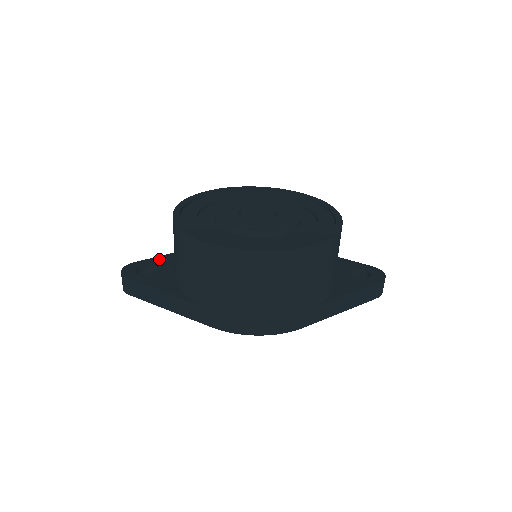
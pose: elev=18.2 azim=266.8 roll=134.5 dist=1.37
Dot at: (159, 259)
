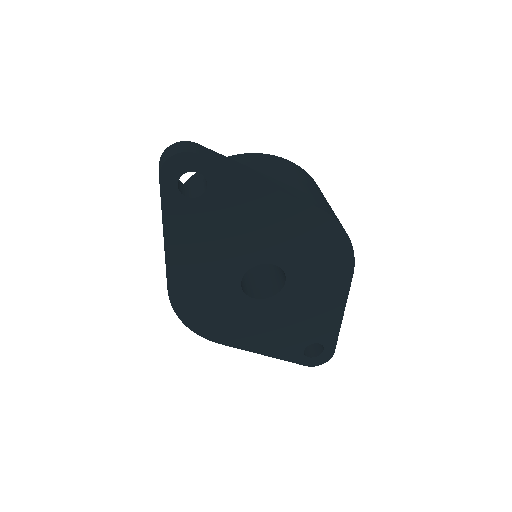
Dot at: occluded
